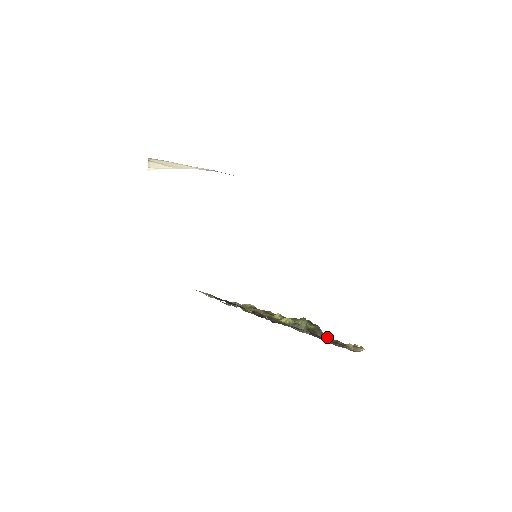
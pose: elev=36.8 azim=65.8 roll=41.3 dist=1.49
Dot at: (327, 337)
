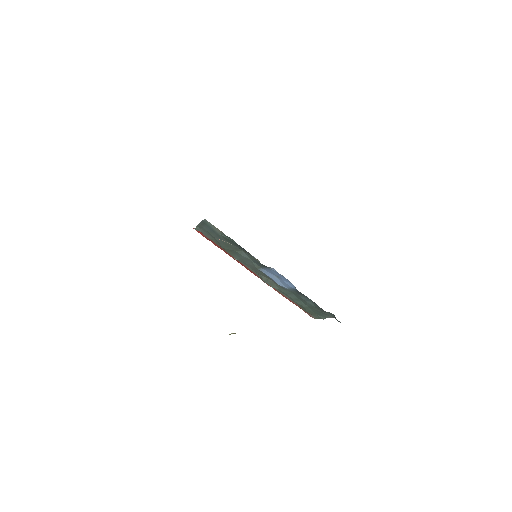
Dot at: occluded
